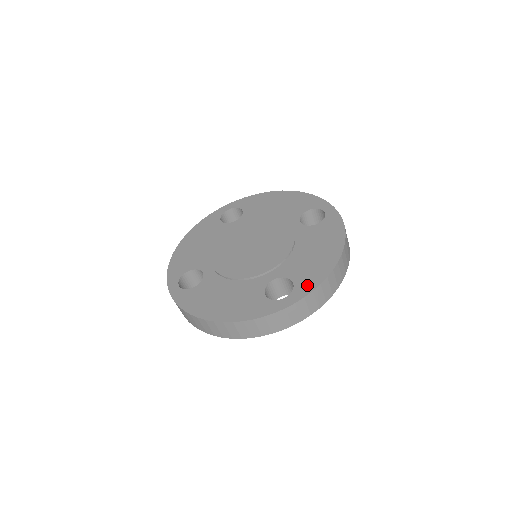
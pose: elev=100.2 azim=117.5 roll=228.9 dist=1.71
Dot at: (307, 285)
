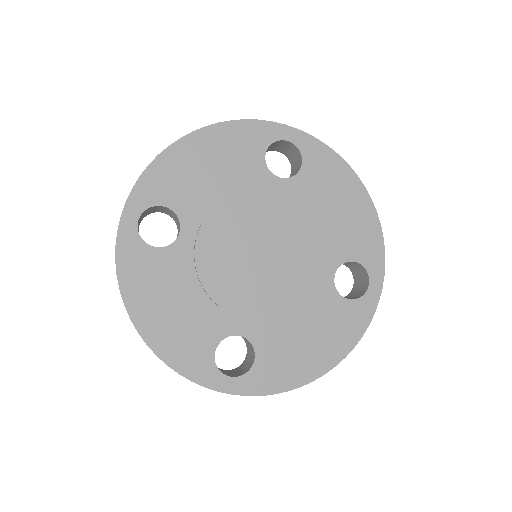
Dot at: (263, 382)
